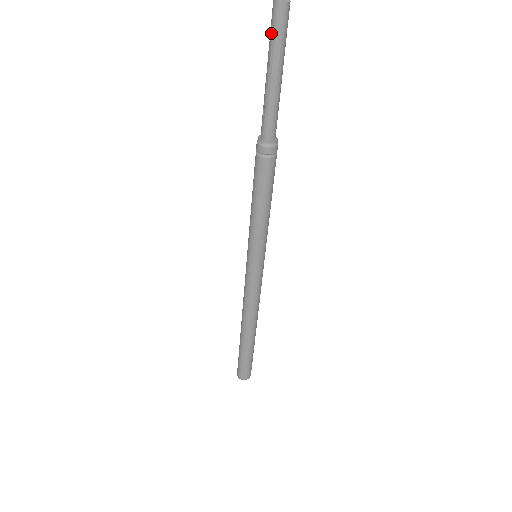
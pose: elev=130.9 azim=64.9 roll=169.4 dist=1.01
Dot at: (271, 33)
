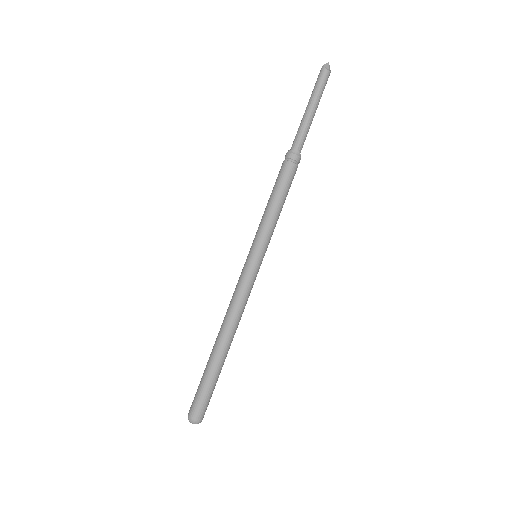
Dot at: (314, 86)
